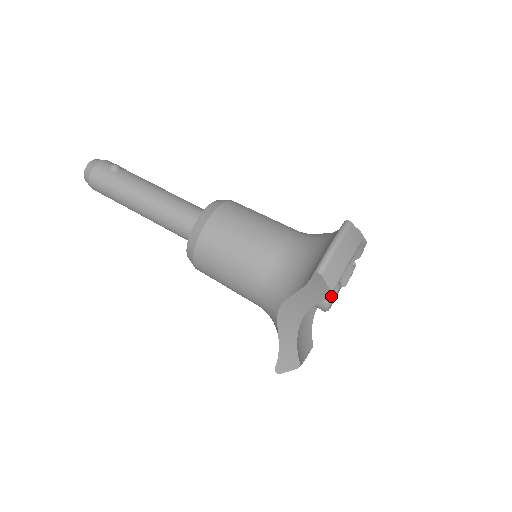
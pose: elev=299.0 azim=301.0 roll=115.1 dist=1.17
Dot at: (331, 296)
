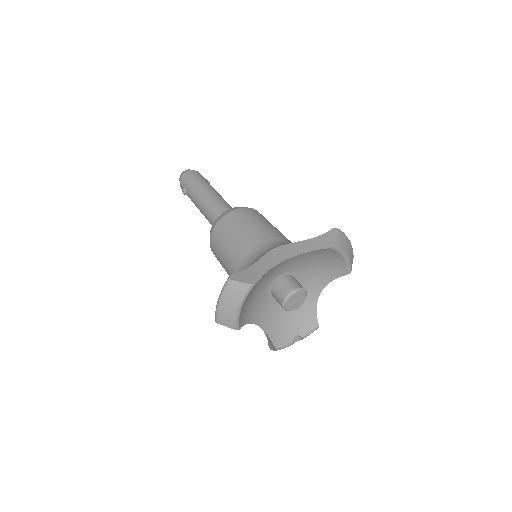
Dot at: (332, 246)
